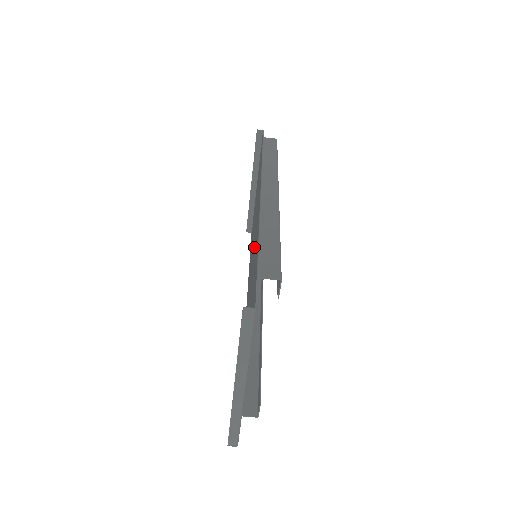
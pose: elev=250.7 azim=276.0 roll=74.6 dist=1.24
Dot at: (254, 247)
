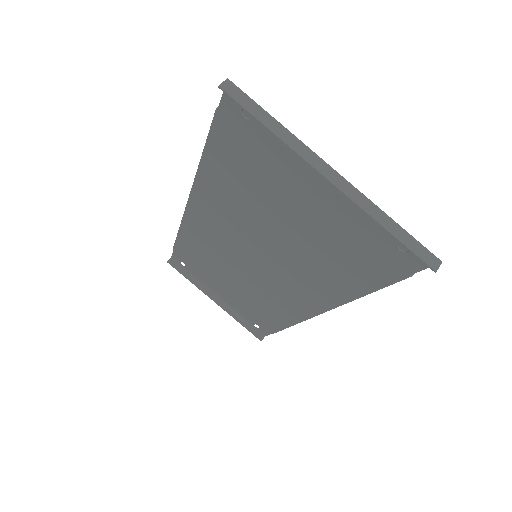
Dot at: (236, 230)
